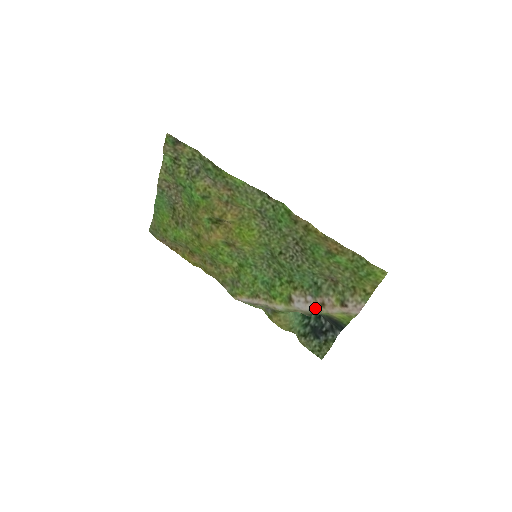
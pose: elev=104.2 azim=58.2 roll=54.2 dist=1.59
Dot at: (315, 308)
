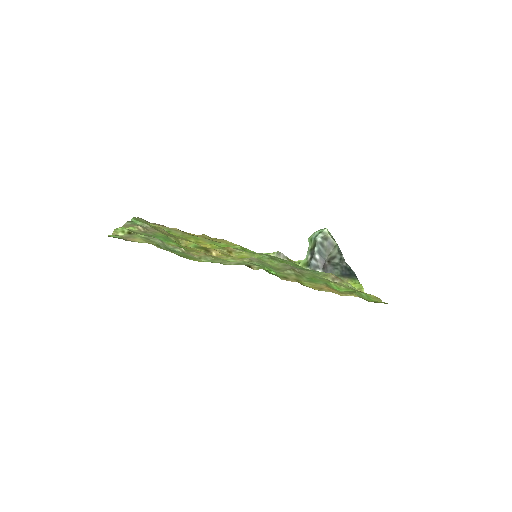
Dot at: occluded
